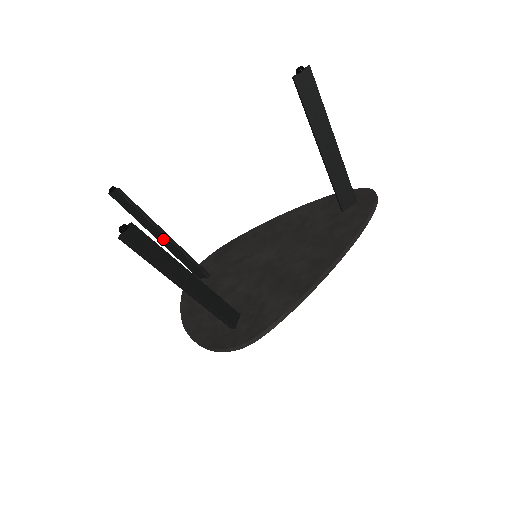
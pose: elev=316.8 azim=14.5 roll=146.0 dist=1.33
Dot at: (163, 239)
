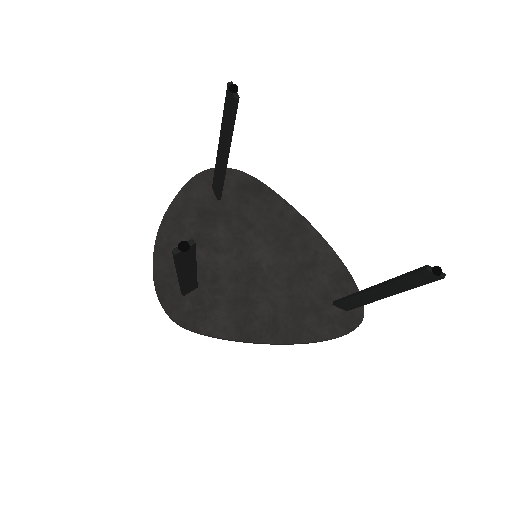
Dot at: (222, 152)
